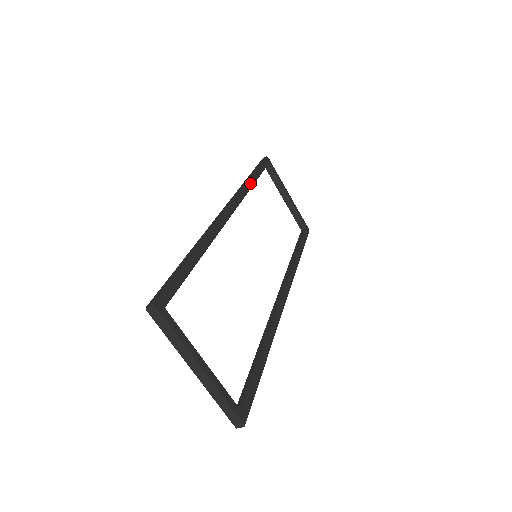
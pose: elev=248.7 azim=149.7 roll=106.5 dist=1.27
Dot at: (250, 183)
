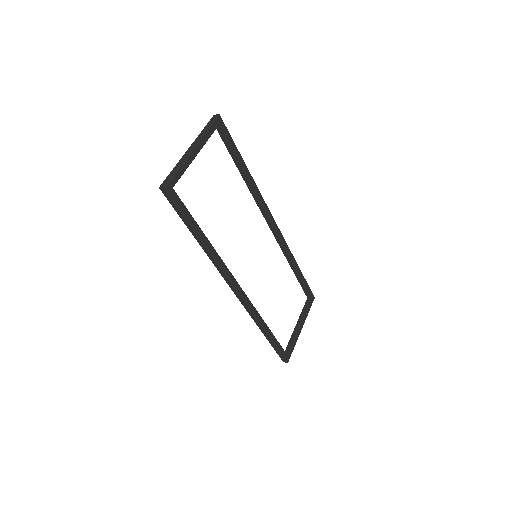
Dot at: (294, 260)
